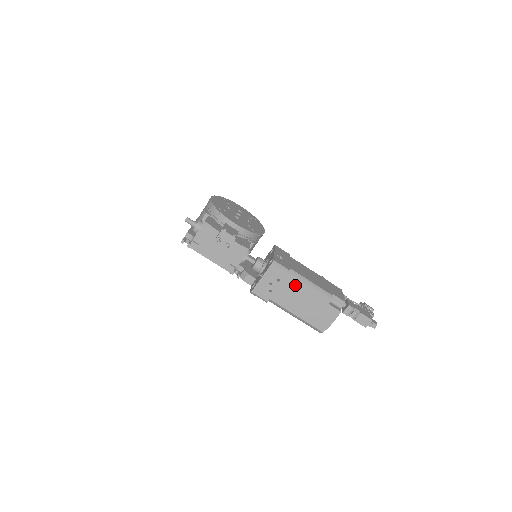
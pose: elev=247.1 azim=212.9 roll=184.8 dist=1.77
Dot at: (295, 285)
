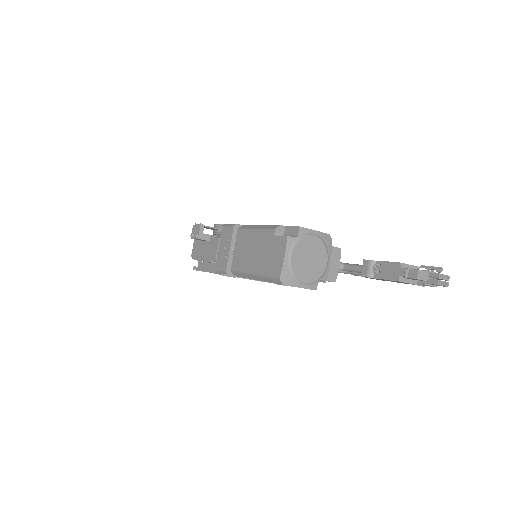
Dot at: (245, 237)
